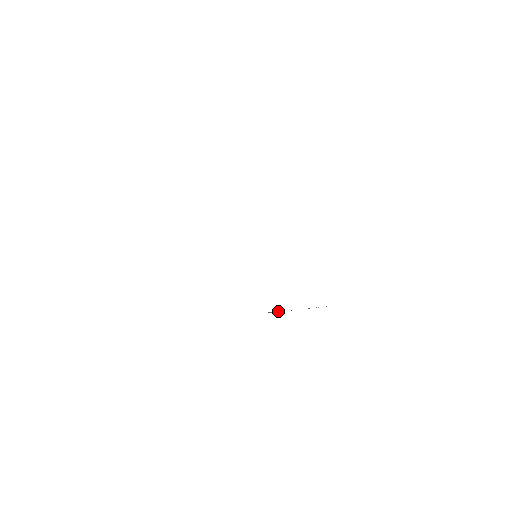
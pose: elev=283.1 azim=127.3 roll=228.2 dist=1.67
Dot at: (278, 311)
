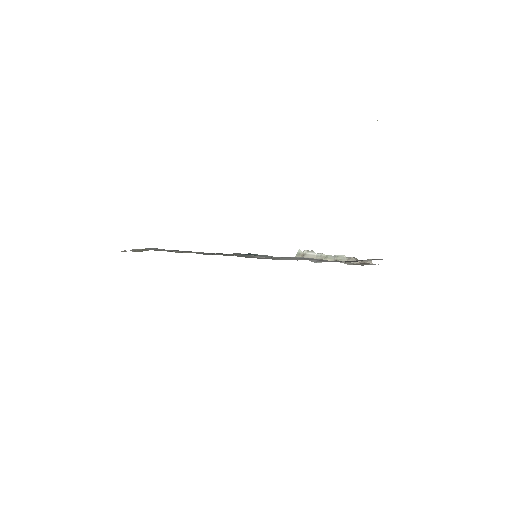
Dot at: (306, 254)
